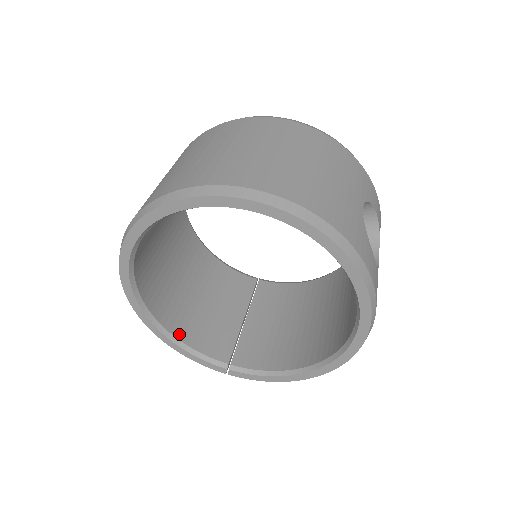
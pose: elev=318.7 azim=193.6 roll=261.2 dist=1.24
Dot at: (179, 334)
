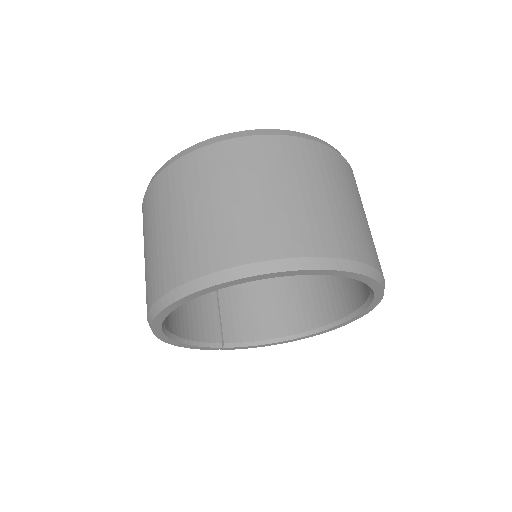
Dot at: (182, 333)
